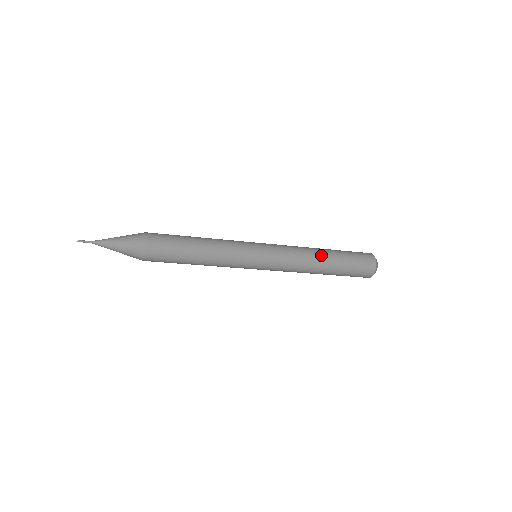
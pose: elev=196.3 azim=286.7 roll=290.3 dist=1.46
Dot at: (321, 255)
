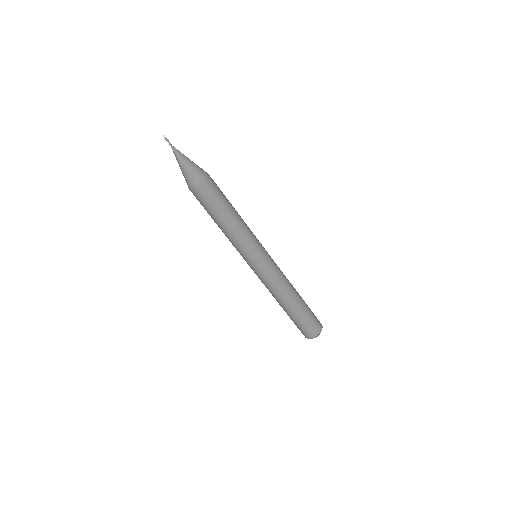
Dot at: (295, 289)
